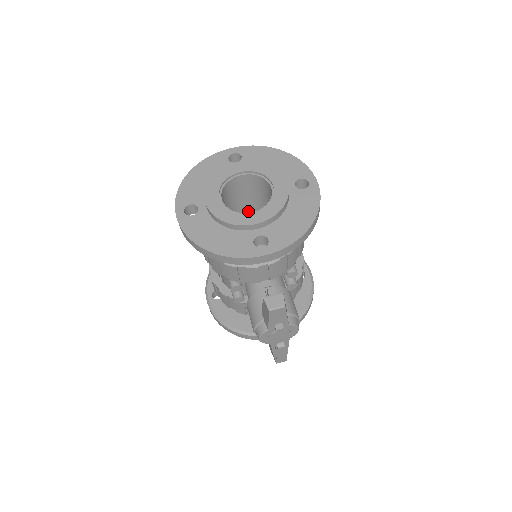
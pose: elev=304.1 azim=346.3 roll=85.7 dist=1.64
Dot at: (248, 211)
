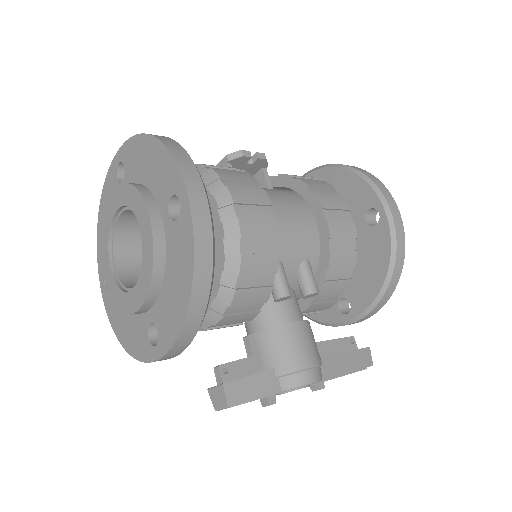
Dot at: occluded
